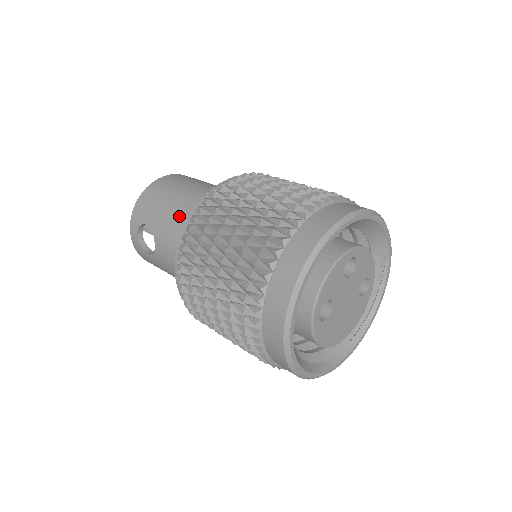
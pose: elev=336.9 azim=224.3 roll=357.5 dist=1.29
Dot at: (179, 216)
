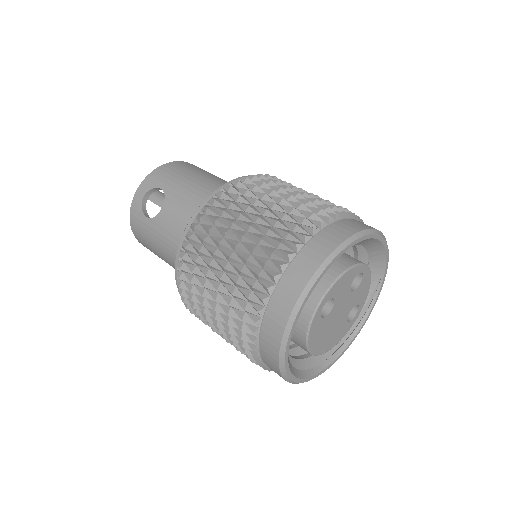
Dot at: (202, 190)
